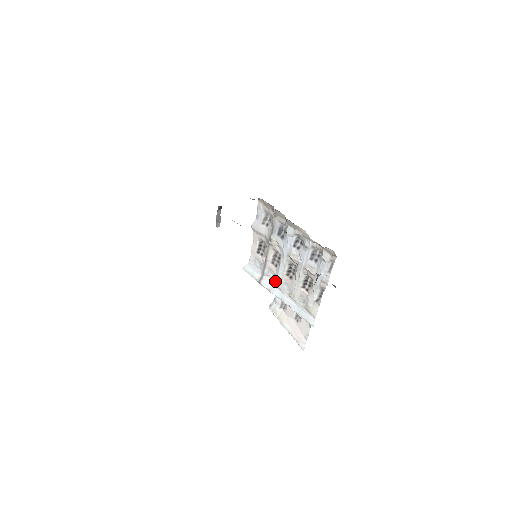
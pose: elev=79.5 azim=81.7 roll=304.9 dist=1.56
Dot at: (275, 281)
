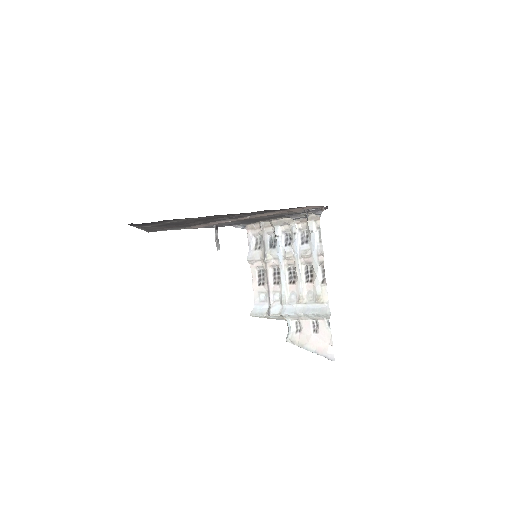
Dot at: (282, 299)
